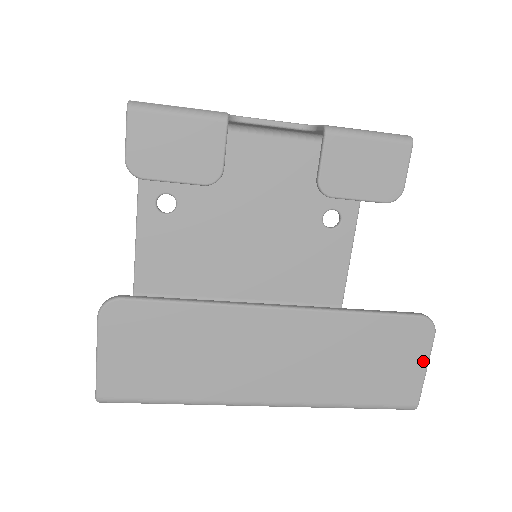
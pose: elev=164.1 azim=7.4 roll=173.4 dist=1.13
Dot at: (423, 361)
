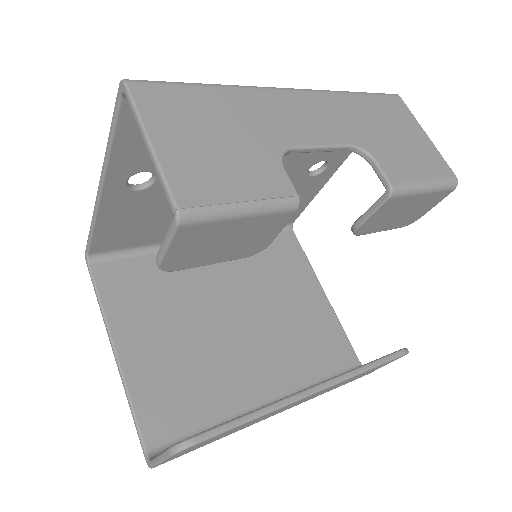
Dot at: occluded
